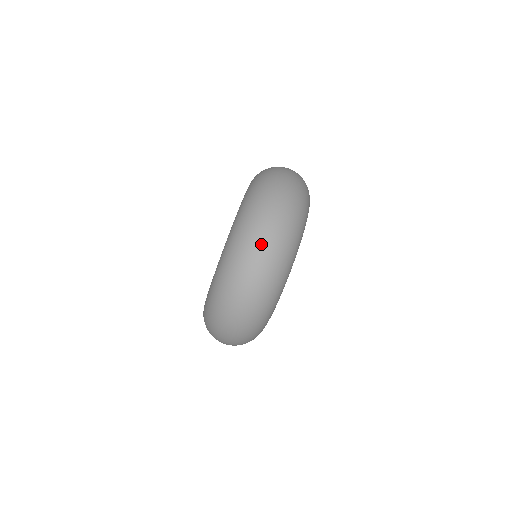
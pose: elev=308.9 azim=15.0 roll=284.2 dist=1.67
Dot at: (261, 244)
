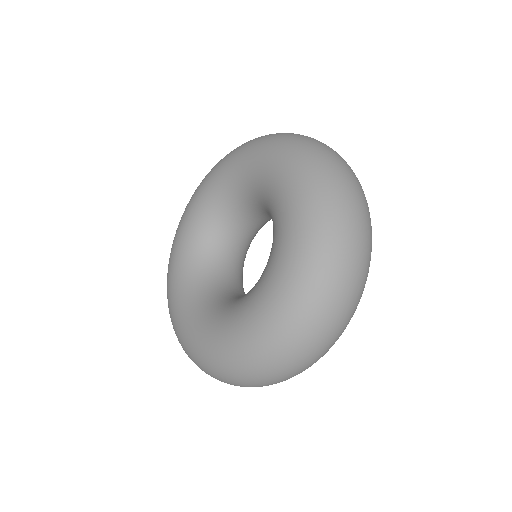
Dot at: (360, 221)
